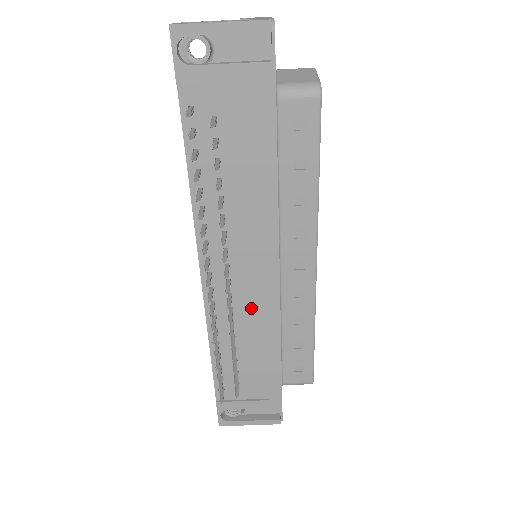
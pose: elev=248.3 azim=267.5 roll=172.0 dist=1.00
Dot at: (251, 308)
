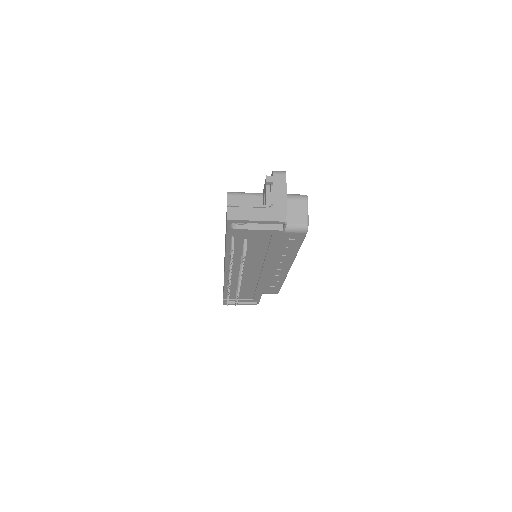
Dot at: (250, 280)
